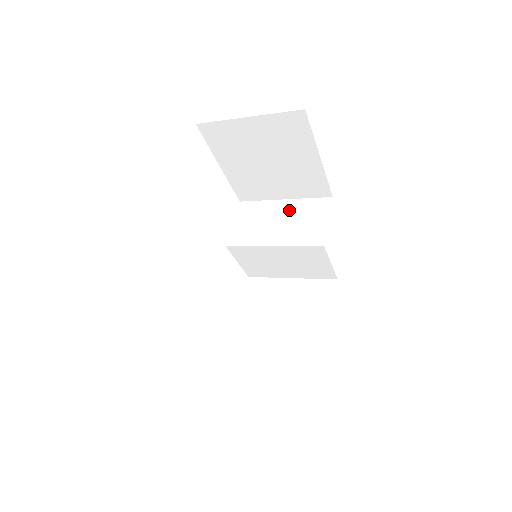
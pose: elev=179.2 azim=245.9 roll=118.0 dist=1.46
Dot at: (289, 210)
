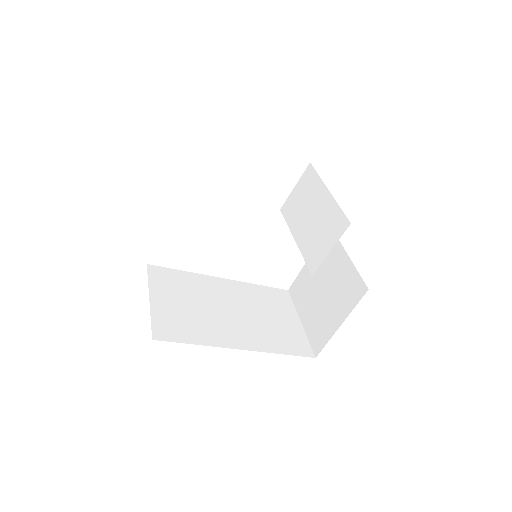
Dot at: (322, 208)
